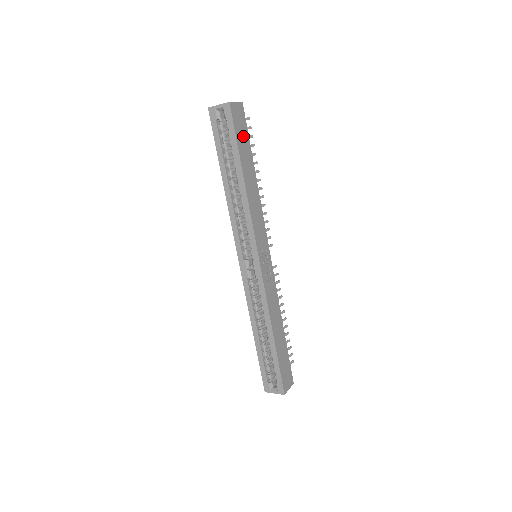
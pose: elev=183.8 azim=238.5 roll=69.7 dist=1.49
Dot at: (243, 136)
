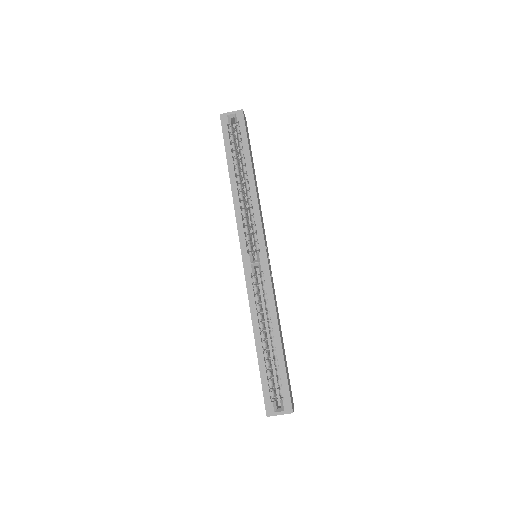
Dot at: (249, 143)
